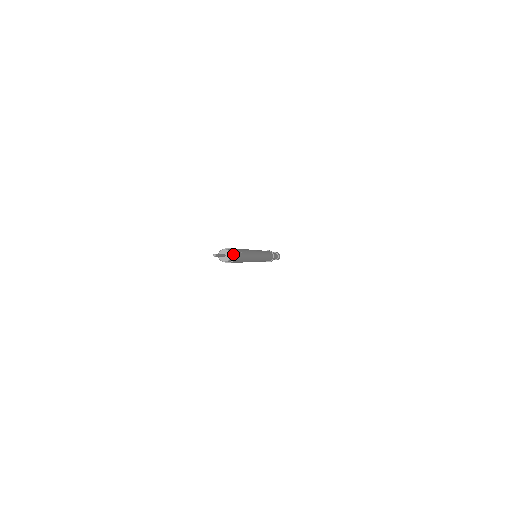
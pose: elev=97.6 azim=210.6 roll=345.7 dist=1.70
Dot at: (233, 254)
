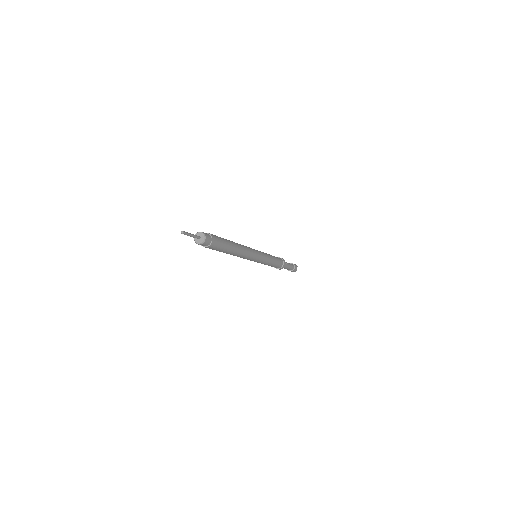
Dot at: (207, 234)
